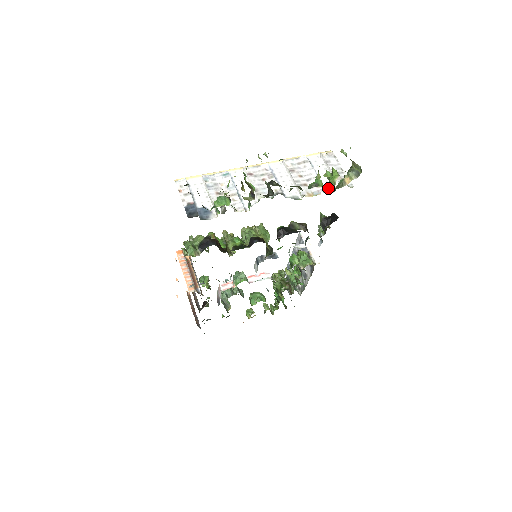
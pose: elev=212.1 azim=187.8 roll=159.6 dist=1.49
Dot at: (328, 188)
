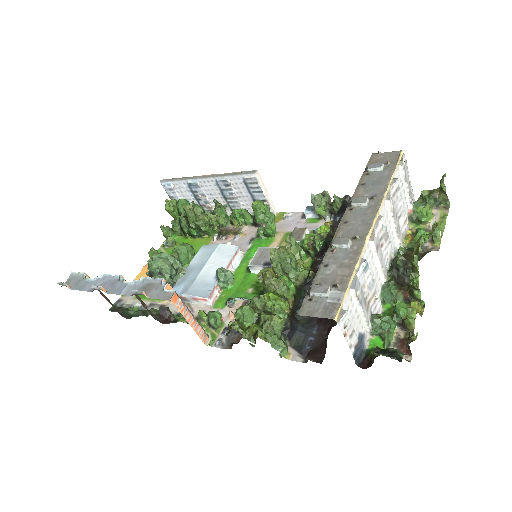
Dot at: occluded
